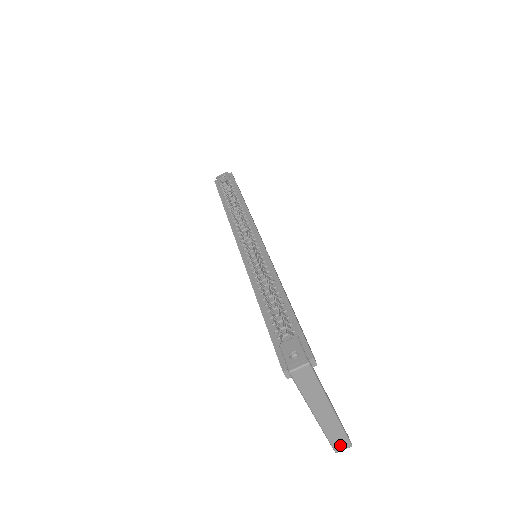
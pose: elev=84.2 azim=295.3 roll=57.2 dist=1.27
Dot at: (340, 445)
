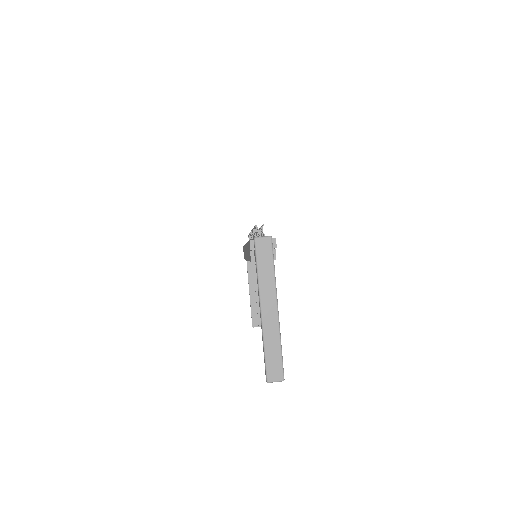
Dot at: (273, 370)
